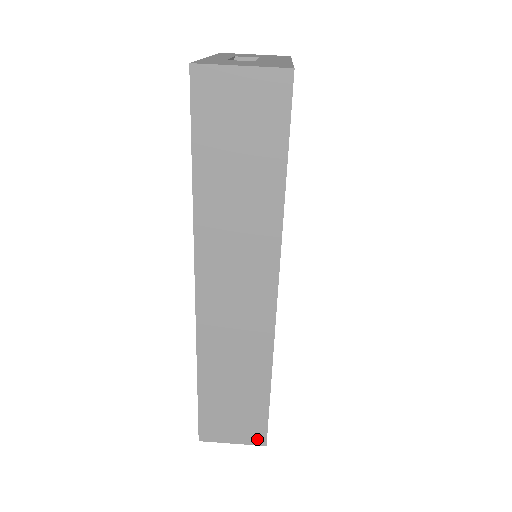
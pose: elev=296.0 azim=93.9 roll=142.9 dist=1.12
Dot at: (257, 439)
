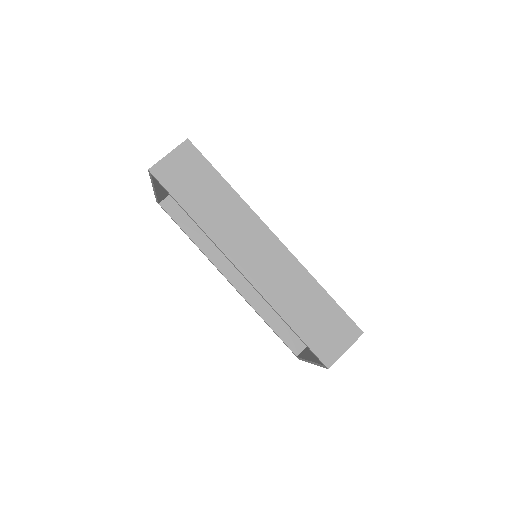
Dot at: (354, 333)
